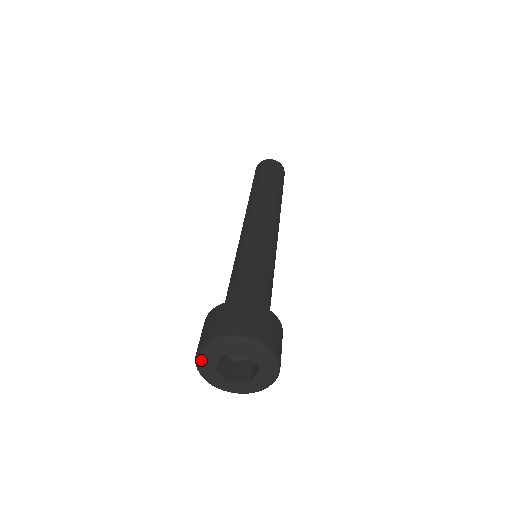
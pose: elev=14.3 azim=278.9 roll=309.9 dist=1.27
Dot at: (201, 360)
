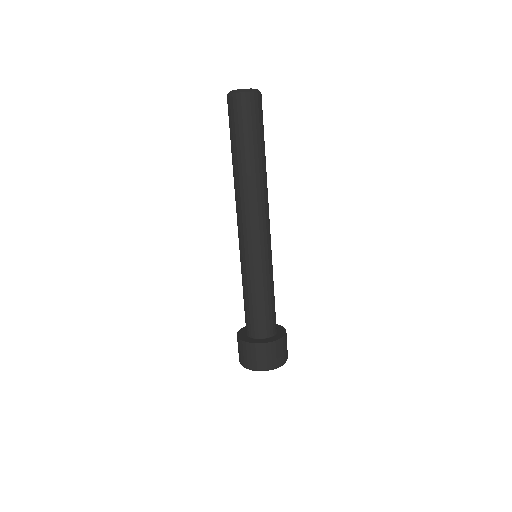
Dot at: occluded
